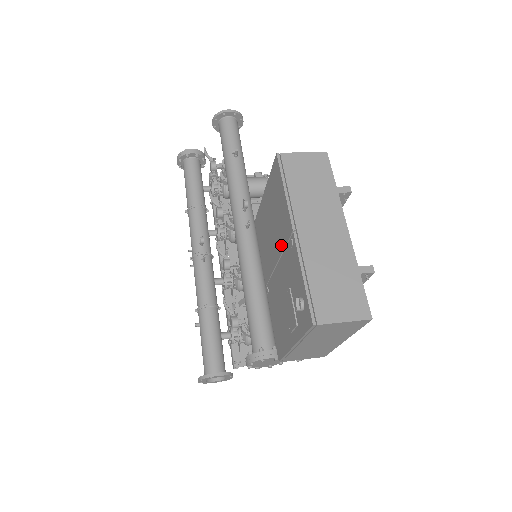
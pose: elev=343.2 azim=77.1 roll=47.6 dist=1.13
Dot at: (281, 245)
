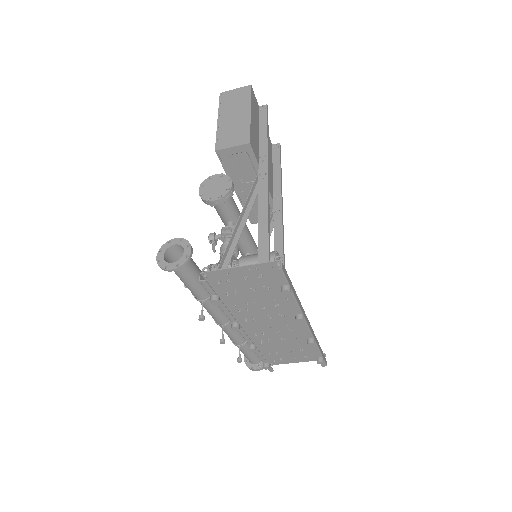
Dot at: occluded
